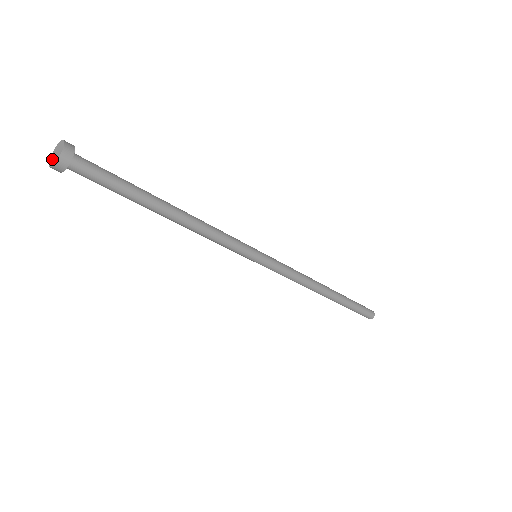
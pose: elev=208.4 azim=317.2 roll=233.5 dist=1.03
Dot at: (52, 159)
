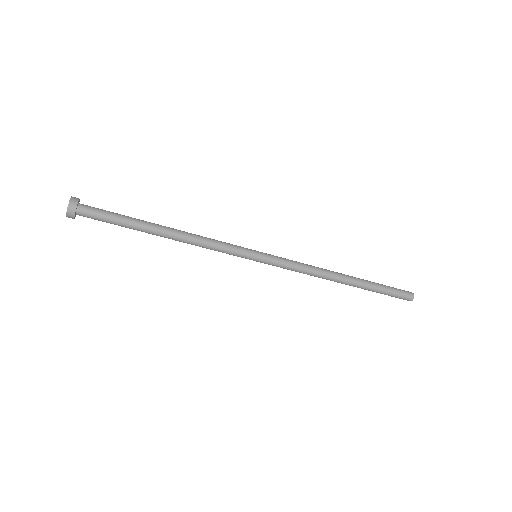
Dot at: (67, 212)
